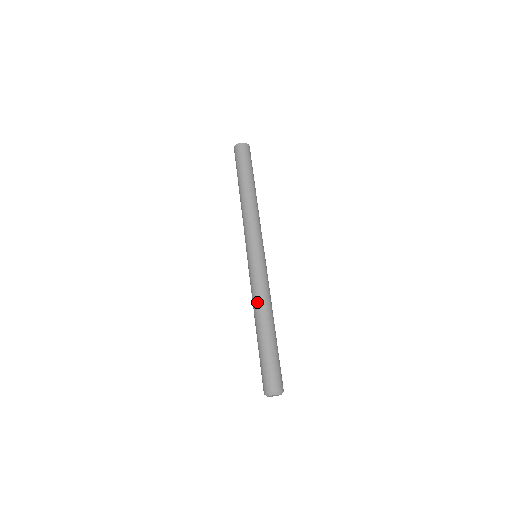
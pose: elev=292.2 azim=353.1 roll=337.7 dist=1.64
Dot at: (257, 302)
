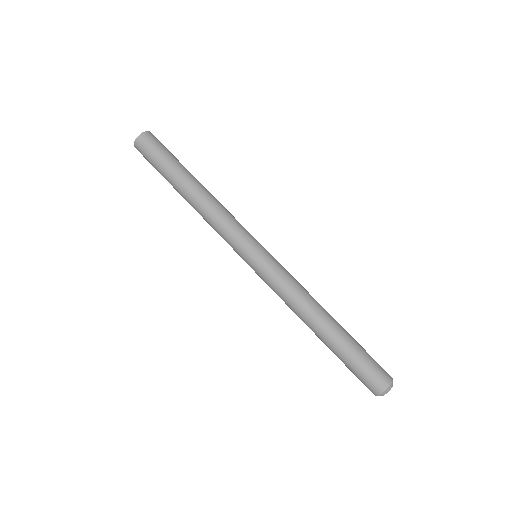
Dot at: (294, 312)
